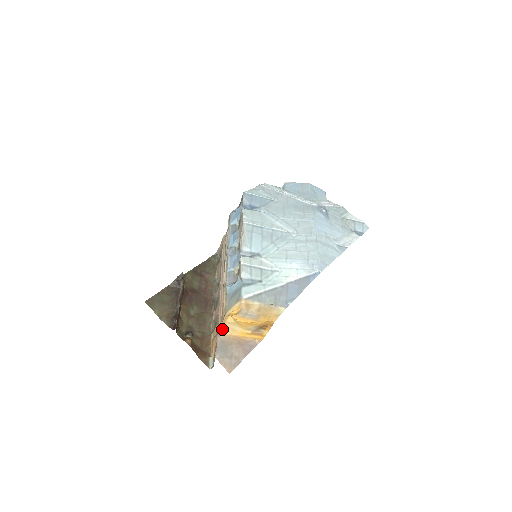
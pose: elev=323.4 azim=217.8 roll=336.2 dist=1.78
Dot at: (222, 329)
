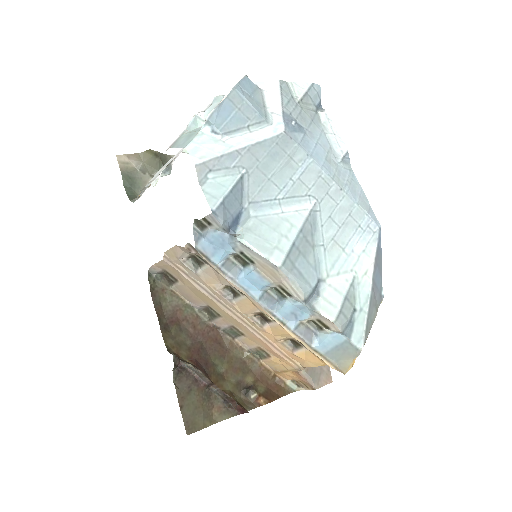
Dot at: (305, 366)
